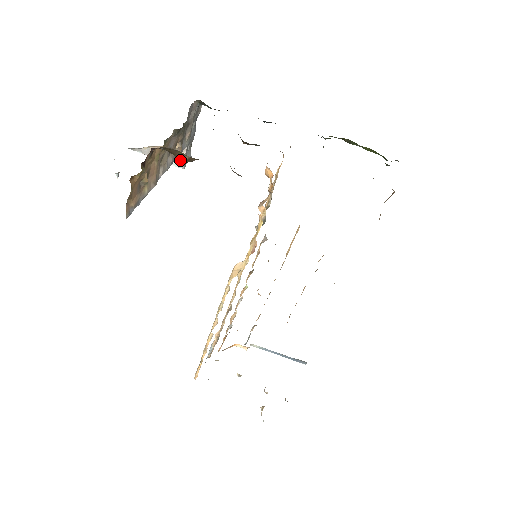
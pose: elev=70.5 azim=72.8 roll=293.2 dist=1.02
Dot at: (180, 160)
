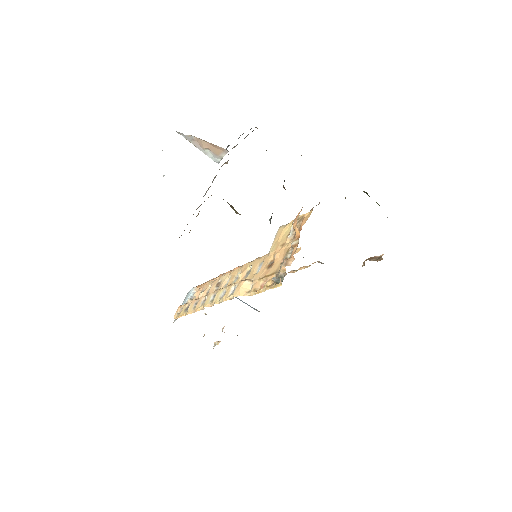
Dot at: (231, 207)
